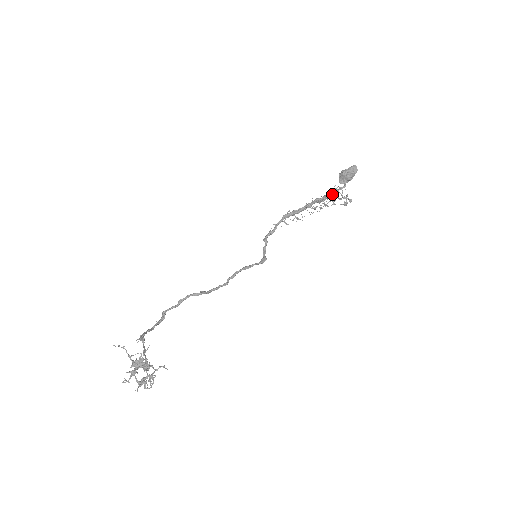
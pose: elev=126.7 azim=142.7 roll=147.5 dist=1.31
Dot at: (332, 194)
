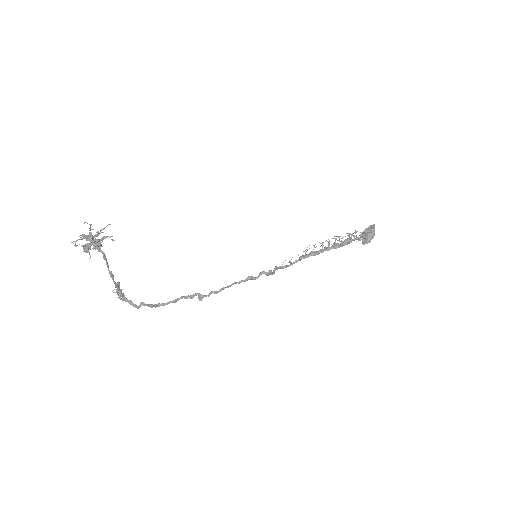
Dot at: (348, 239)
